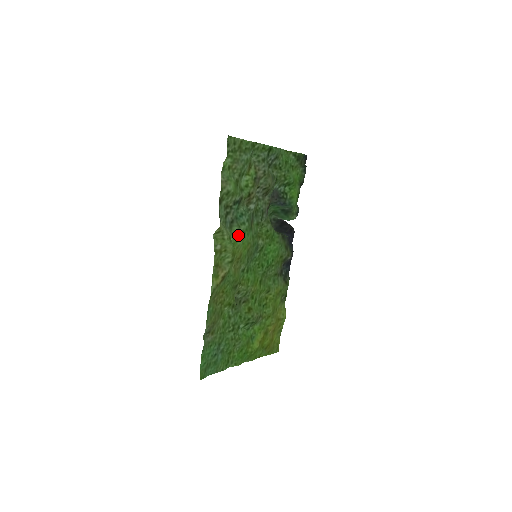
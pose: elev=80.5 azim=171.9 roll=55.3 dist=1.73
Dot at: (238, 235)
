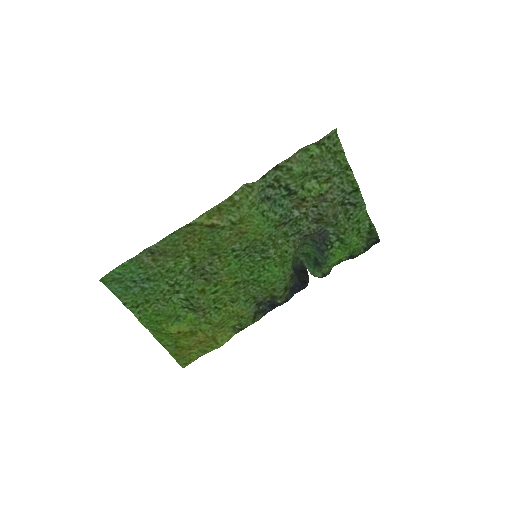
Dot at: (261, 214)
